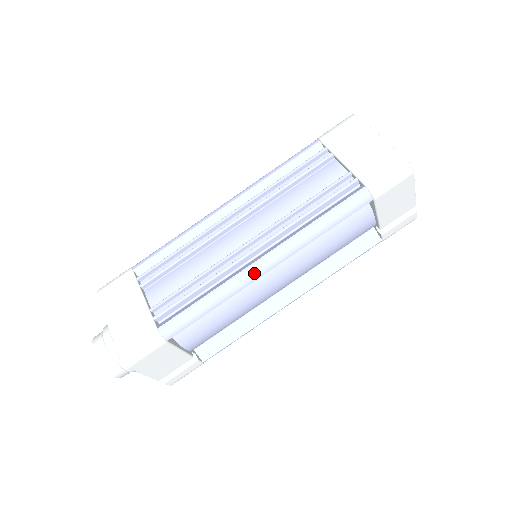
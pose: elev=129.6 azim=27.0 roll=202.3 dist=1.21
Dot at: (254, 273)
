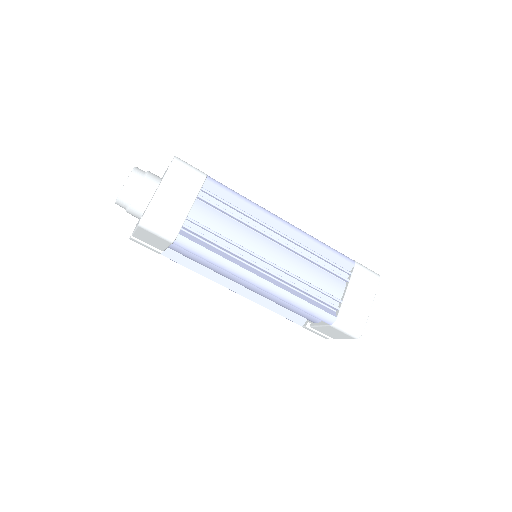
Dot at: (250, 279)
